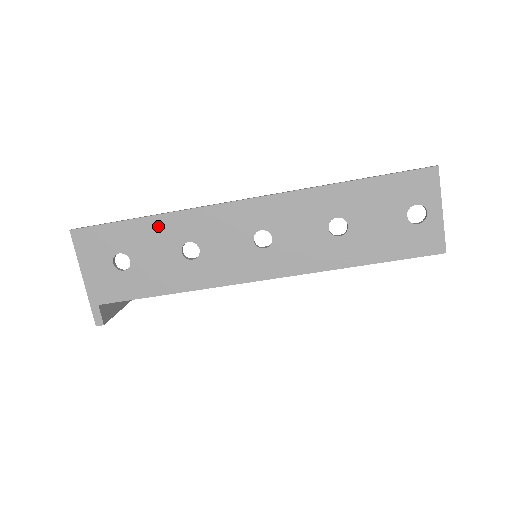
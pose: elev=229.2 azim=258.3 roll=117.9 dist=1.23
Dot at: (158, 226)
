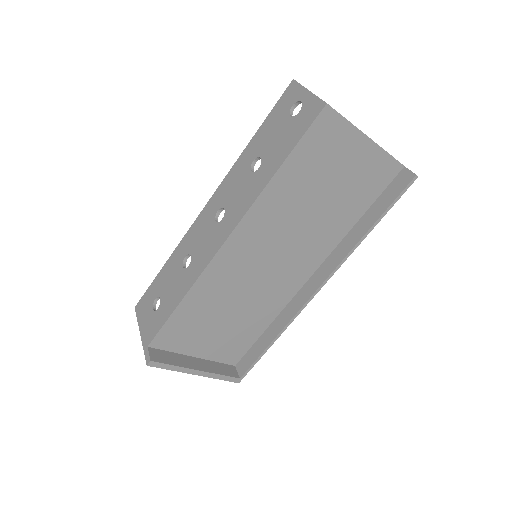
Dot at: (171, 263)
